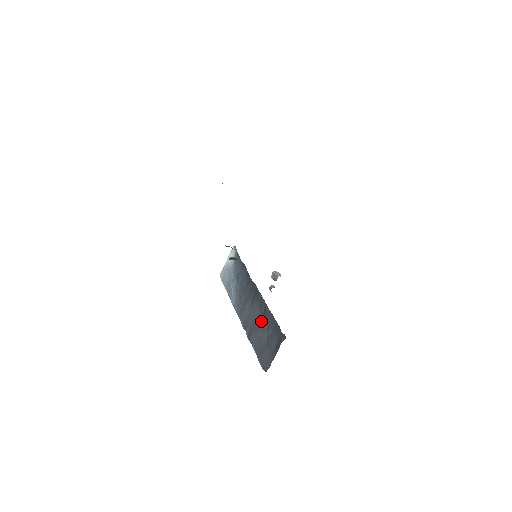
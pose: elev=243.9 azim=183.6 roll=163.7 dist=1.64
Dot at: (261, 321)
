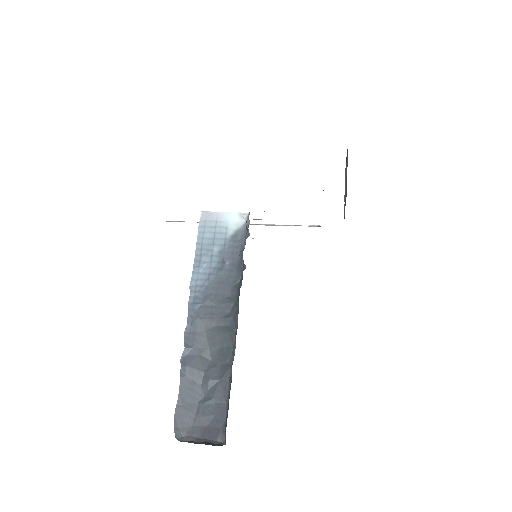
Dot at: (210, 370)
